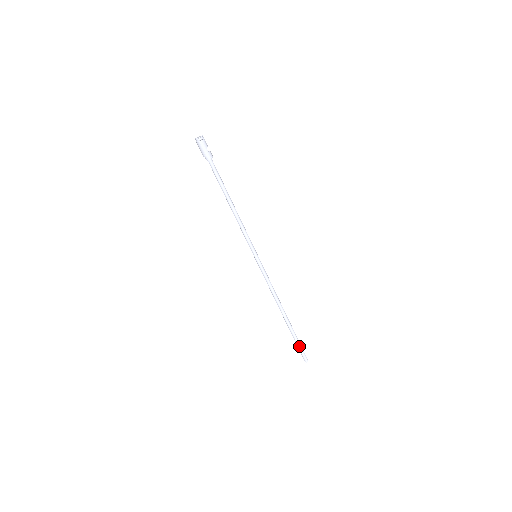
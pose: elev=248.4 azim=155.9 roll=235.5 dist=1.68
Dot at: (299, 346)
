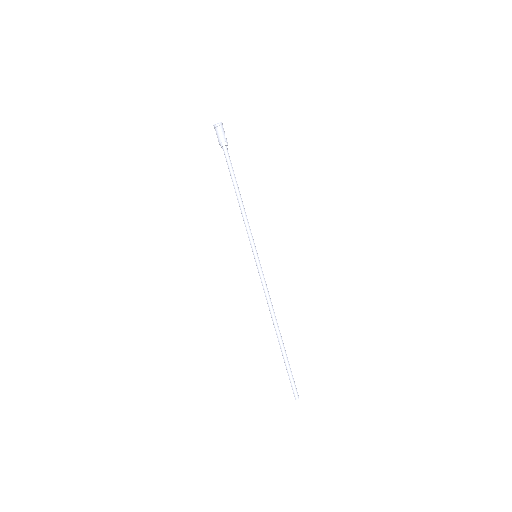
Dot at: (291, 375)
